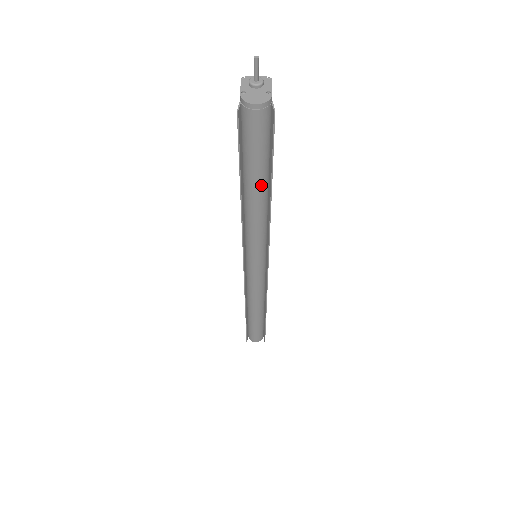
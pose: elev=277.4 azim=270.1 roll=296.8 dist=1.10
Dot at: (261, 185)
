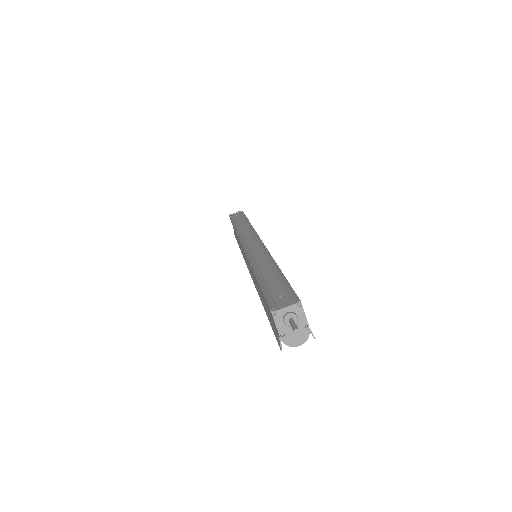
Dot at: occluded
